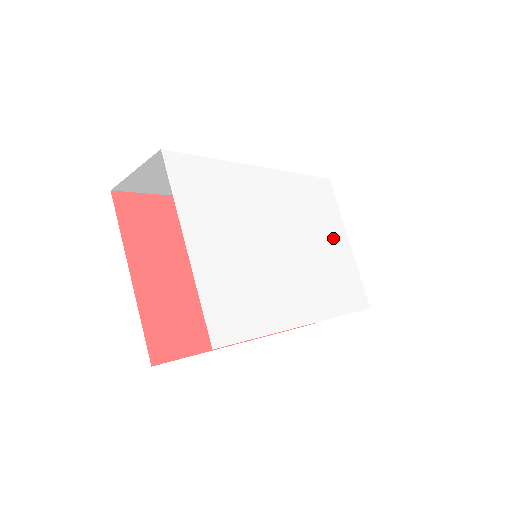
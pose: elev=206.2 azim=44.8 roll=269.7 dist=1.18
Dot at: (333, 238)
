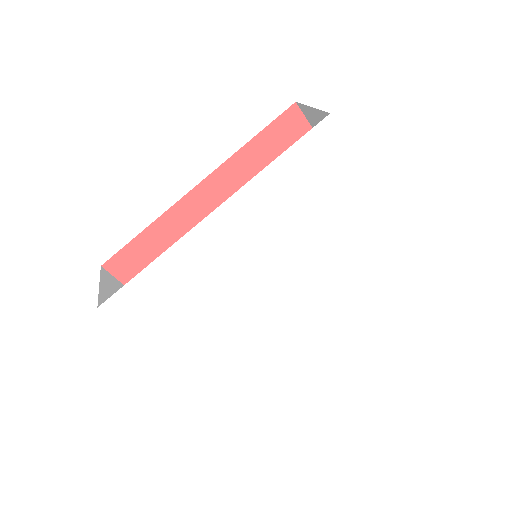
Dot at: (343, 207)
